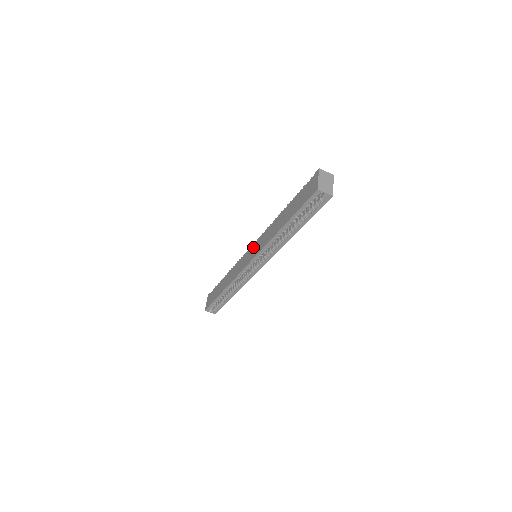
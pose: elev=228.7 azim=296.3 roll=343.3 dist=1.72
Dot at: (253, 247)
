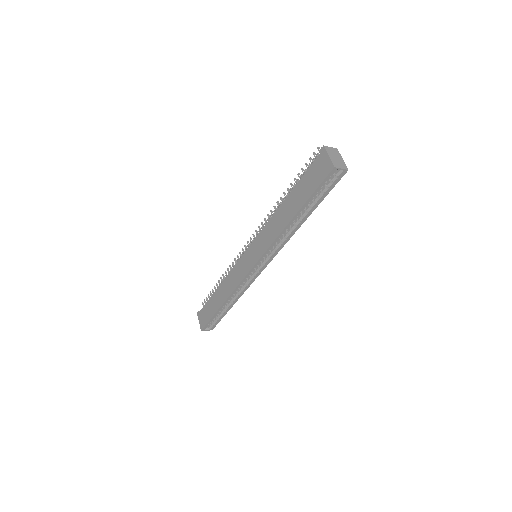
Dot at: (252, 248)
